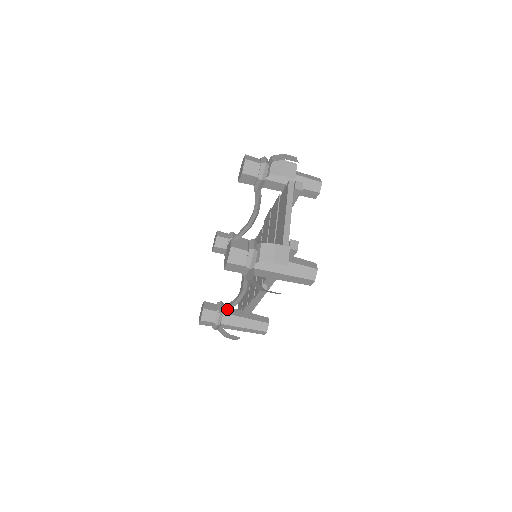
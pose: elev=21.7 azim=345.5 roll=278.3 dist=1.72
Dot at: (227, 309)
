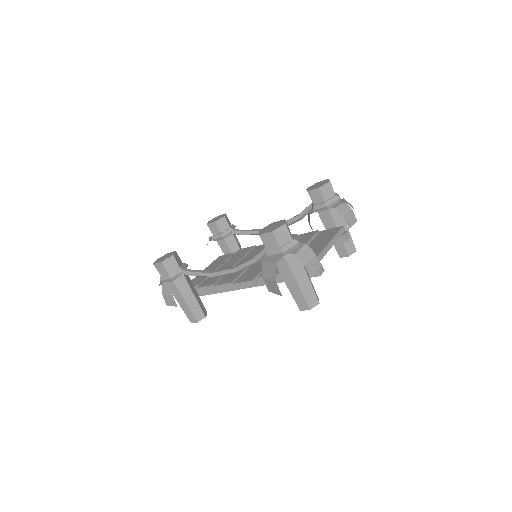
Dot at: (193, 273)
